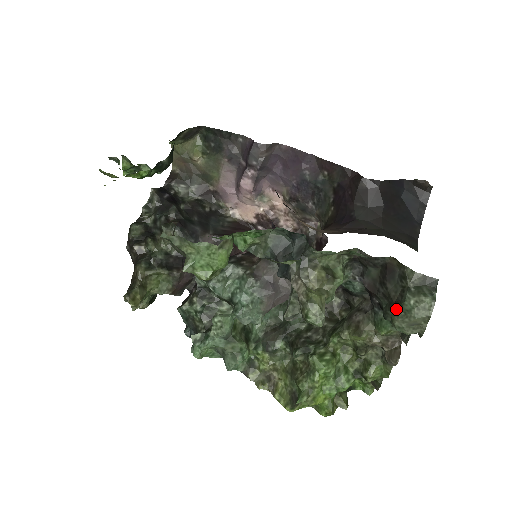
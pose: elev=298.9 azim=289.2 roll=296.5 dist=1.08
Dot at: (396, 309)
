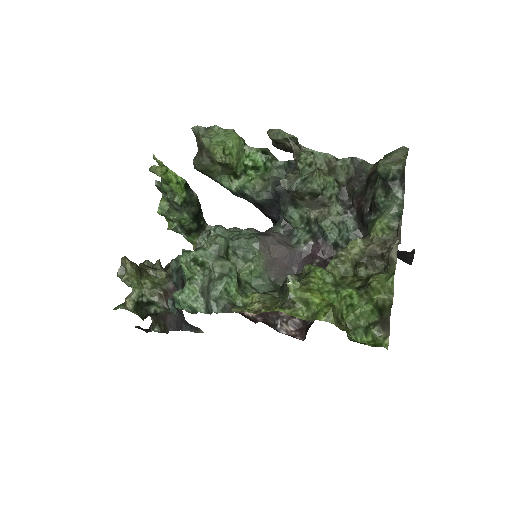
Dot at: occluded
